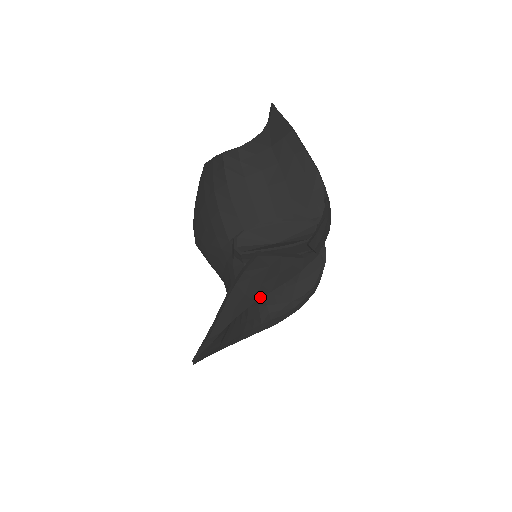
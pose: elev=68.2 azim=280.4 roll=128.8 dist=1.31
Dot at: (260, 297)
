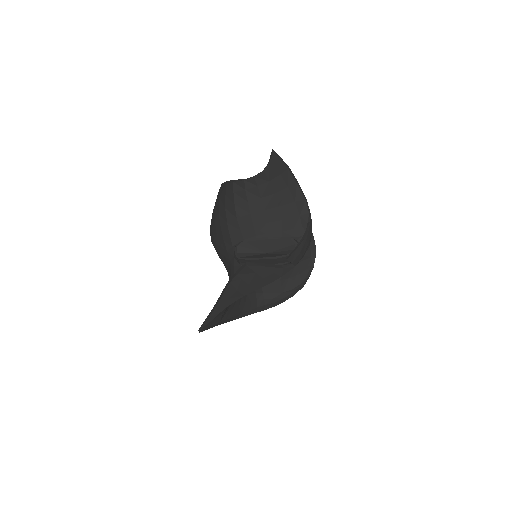
Dot at: (248, 293)
